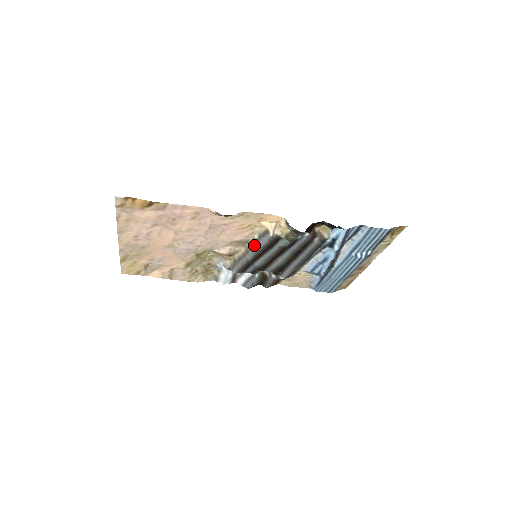
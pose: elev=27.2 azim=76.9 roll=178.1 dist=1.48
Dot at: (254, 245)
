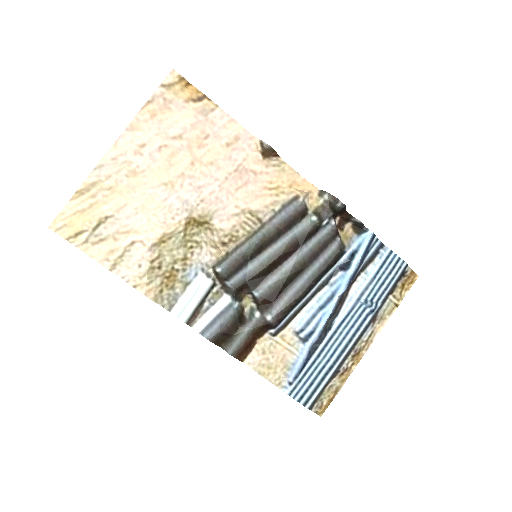
Dot at: (271, 220)
